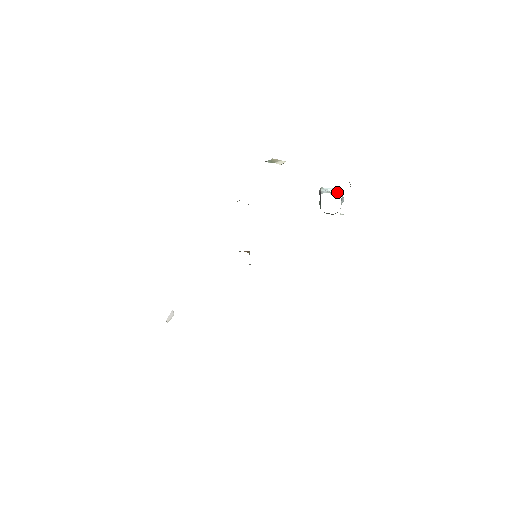
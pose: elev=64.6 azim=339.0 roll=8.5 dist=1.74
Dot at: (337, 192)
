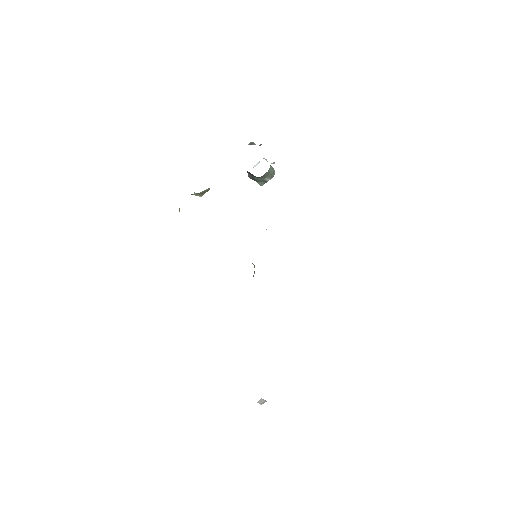
Dot at: (258, 163)
